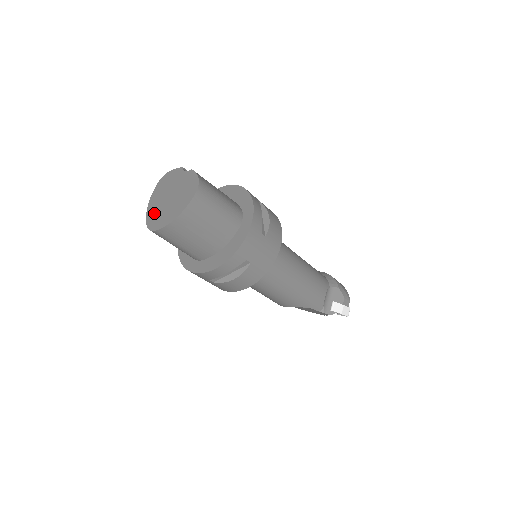
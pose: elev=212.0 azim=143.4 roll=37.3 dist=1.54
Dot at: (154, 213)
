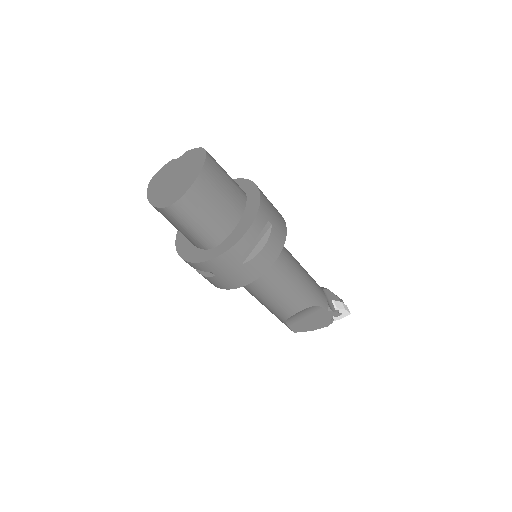
Dot at: (164, 197)
